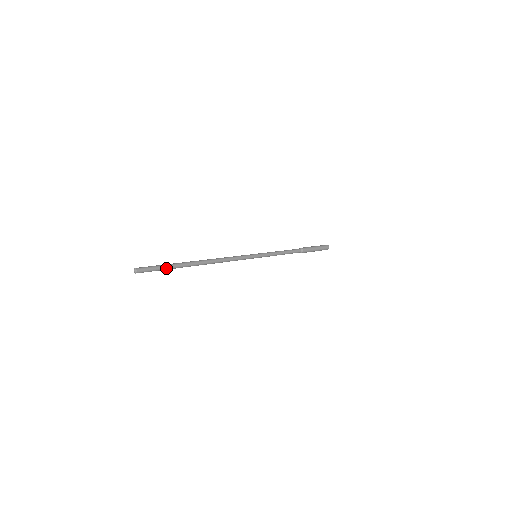
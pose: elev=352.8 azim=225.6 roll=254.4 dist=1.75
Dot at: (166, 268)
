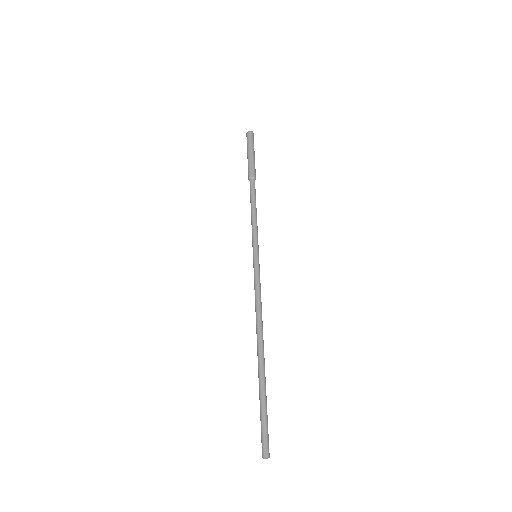
Dot at: (265, 409)
